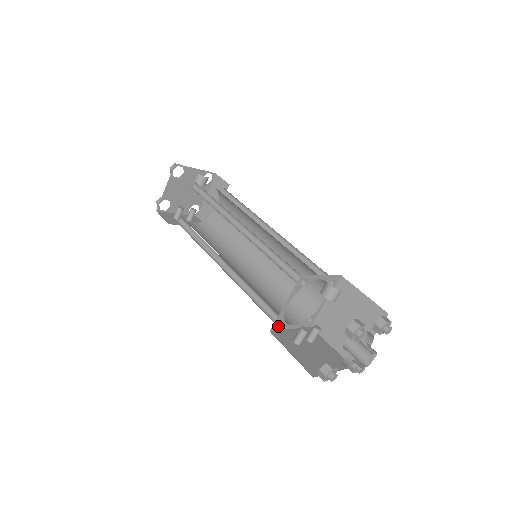
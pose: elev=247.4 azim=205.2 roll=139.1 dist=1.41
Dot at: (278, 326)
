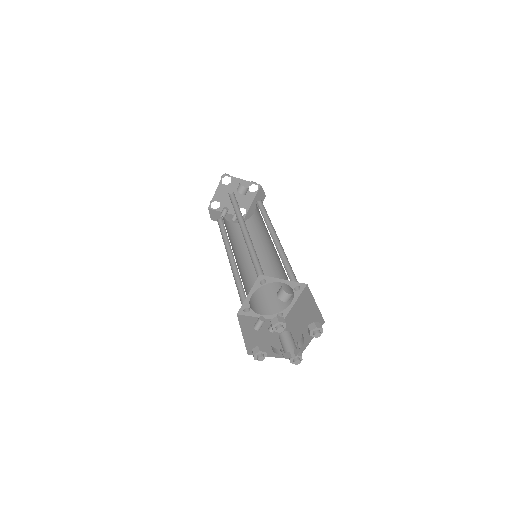
Dot at: (245, 312)
